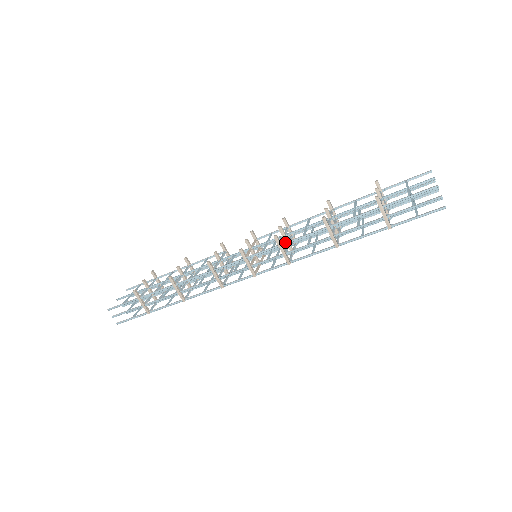
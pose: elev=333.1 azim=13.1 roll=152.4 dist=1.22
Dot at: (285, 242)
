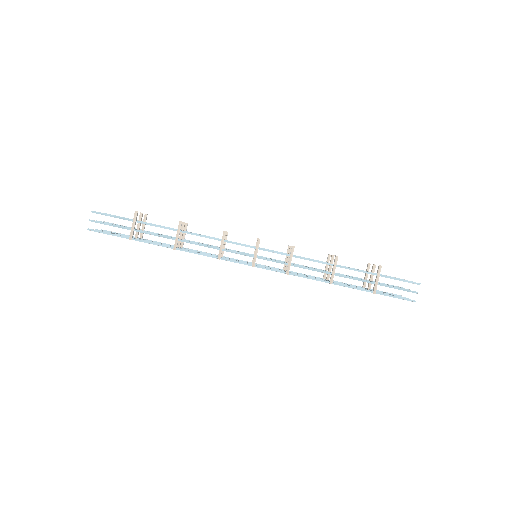
Dot at: (297, 256)
